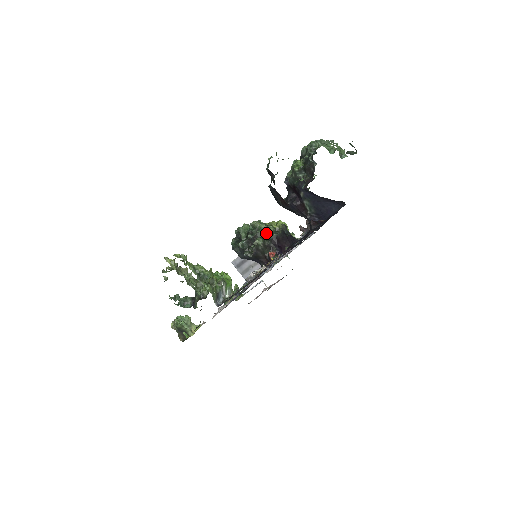
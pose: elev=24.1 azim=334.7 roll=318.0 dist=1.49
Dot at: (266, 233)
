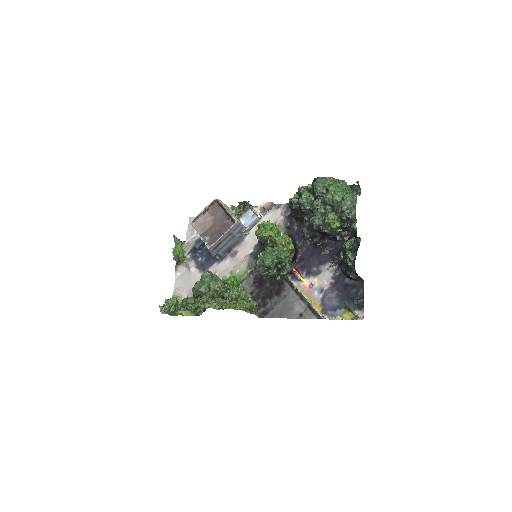
Dot at: (290, 259)
